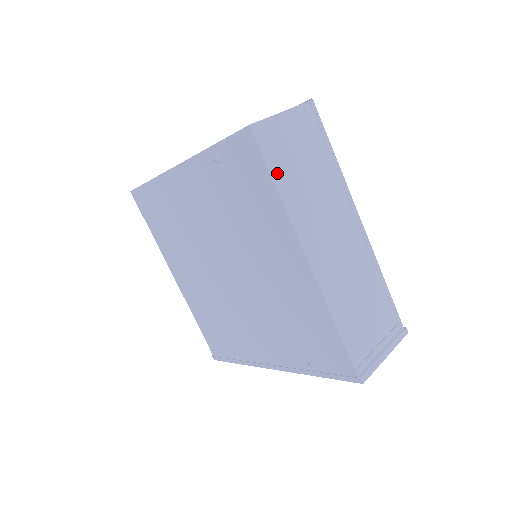
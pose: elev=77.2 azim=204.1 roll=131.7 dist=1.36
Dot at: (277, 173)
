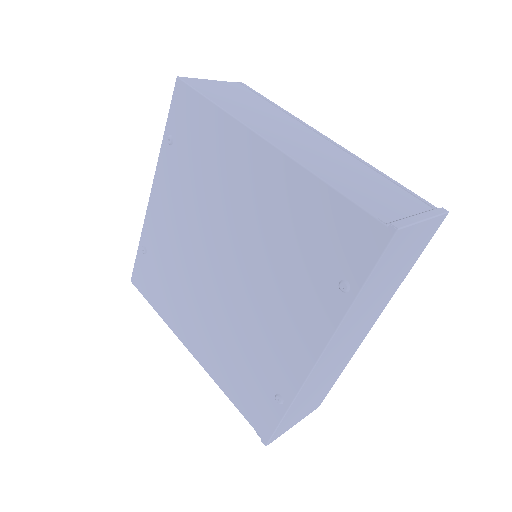
Dot at: (212, 98)
